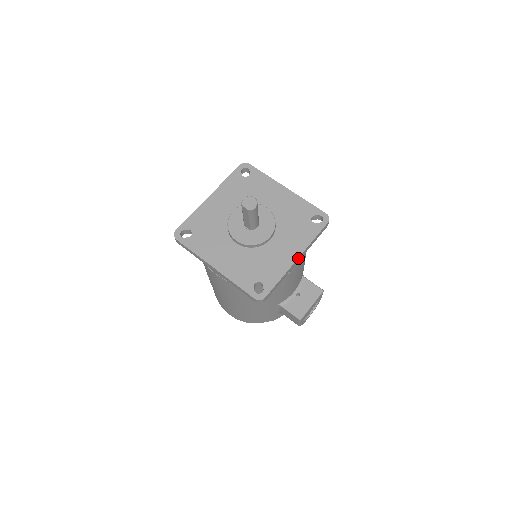
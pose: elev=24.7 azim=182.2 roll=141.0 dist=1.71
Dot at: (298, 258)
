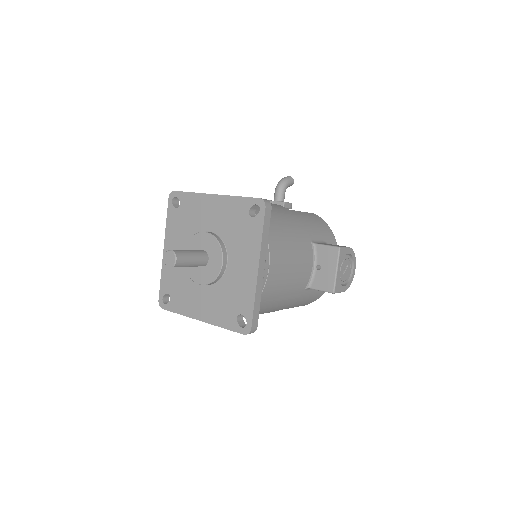
Dot at: (259, 267)
